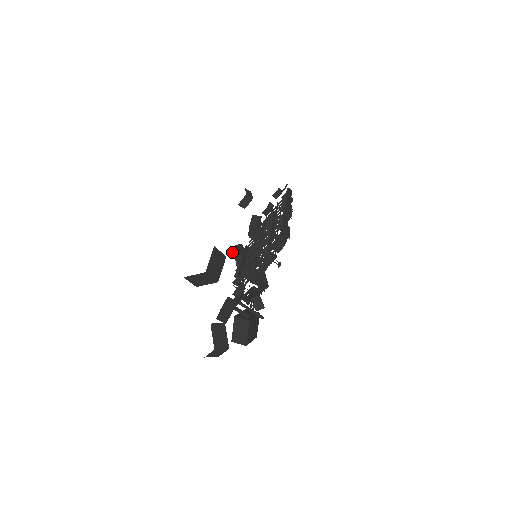
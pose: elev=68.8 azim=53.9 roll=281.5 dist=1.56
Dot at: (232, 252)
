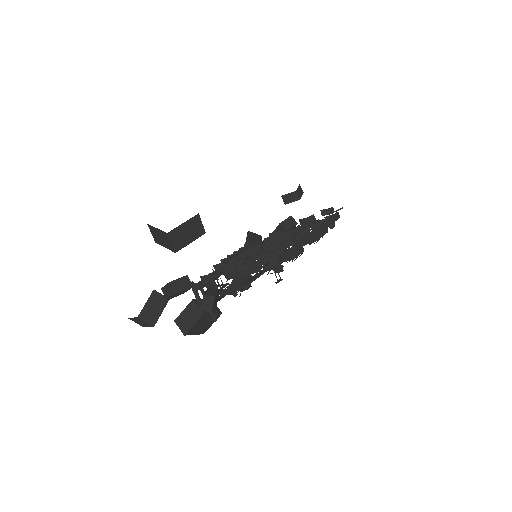
Dot at: (246, 237)
